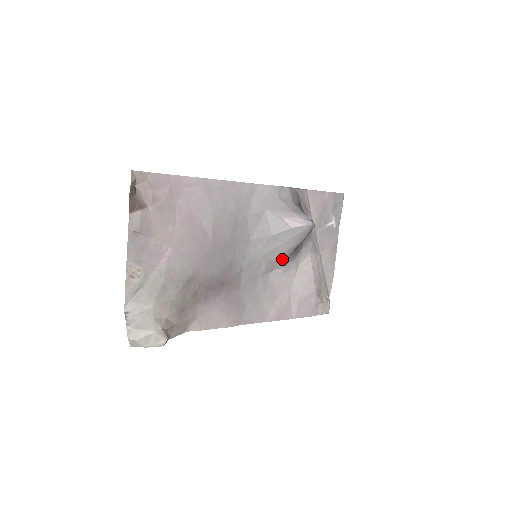
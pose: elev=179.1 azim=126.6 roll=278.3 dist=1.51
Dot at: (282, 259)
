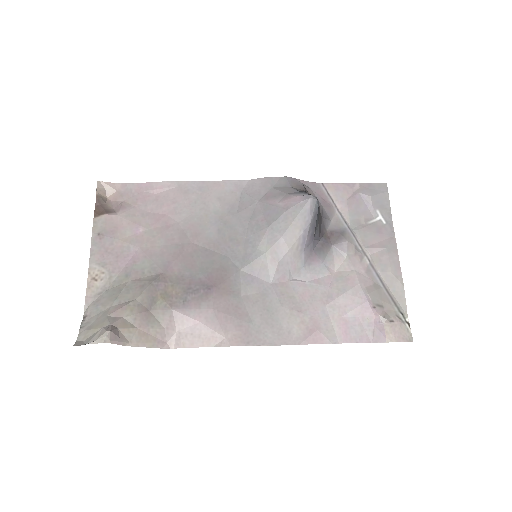
Dot at: (297, 259)
